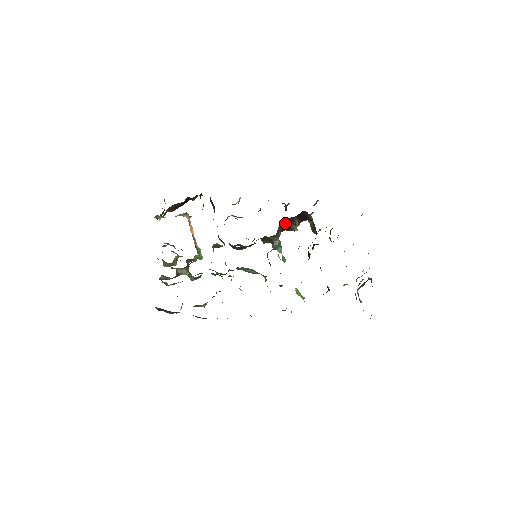
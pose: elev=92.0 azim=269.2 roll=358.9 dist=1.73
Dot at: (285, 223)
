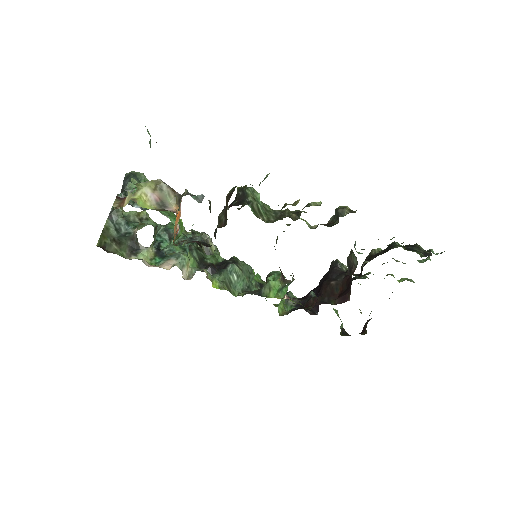
Dot at: occluded
